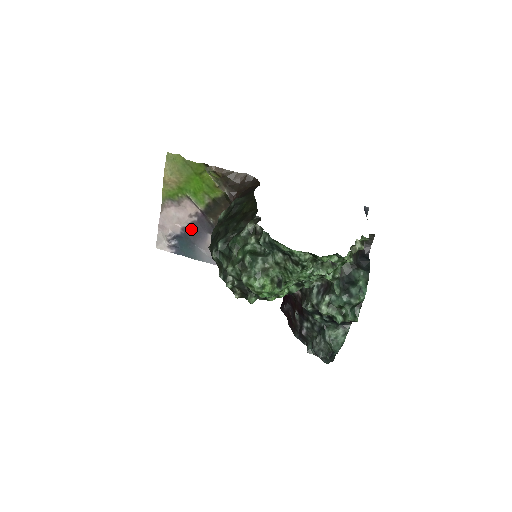
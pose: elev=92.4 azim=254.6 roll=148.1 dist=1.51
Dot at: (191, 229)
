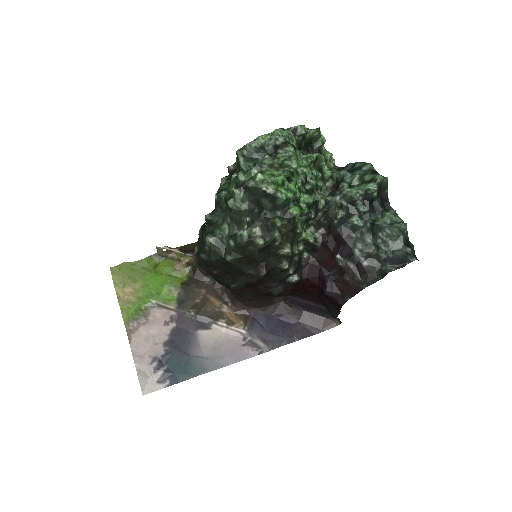
Dot at: (175, 340)
